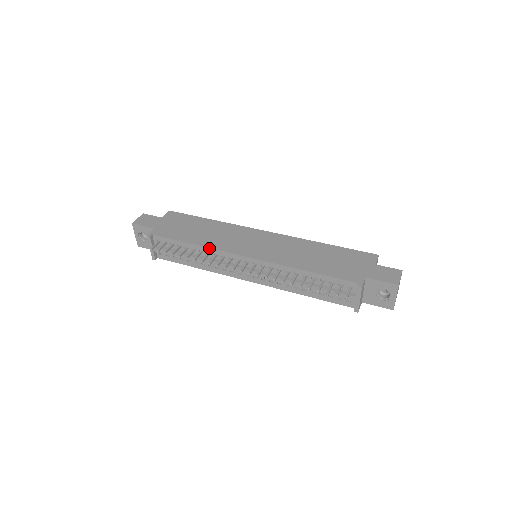
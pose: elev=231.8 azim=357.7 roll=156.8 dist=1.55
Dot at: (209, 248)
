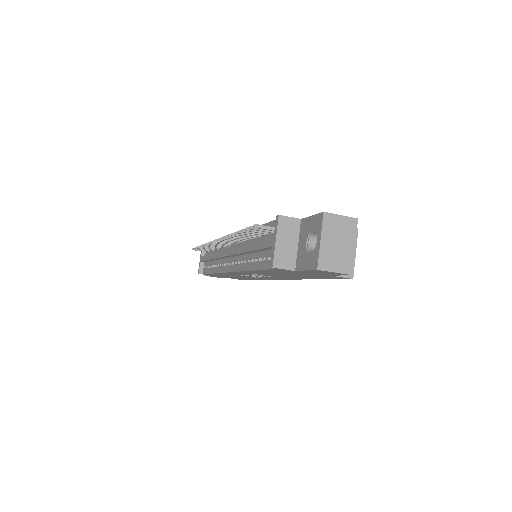
Dot at: occluded
